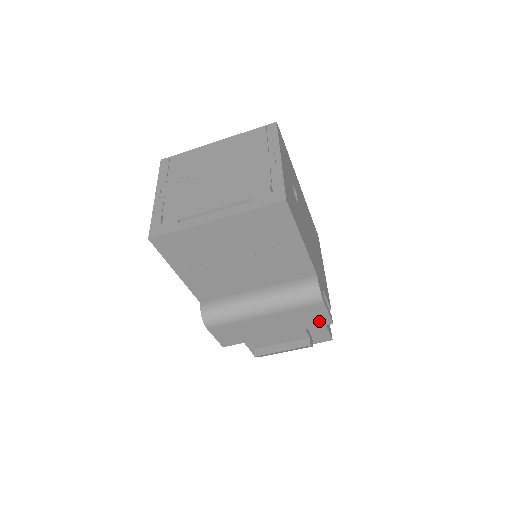
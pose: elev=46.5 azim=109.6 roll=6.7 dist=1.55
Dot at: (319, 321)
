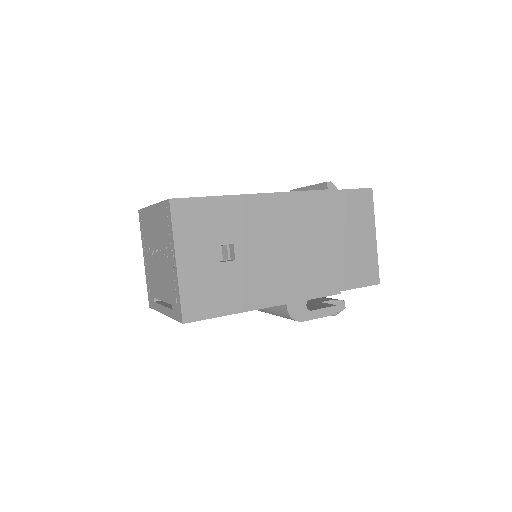
Dot at: occluded
